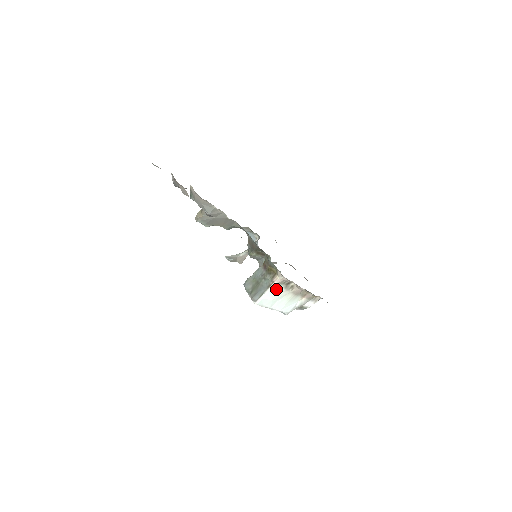
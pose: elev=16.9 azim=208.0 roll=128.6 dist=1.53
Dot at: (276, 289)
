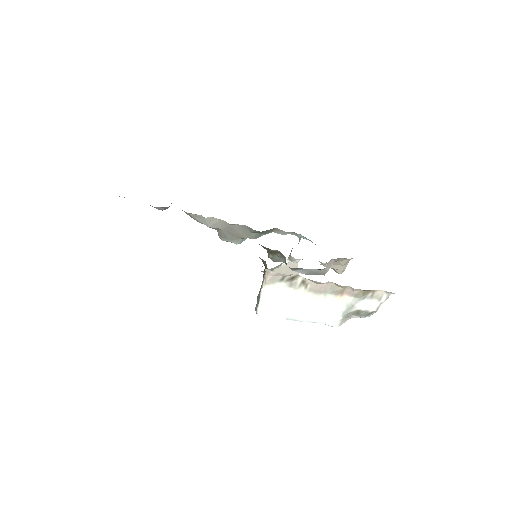
Dot at: (274, 290)
